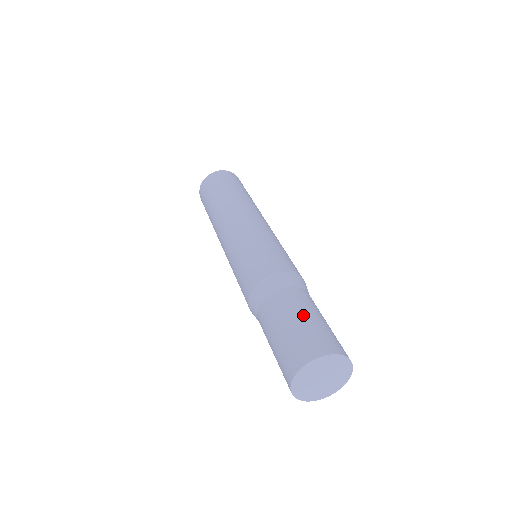
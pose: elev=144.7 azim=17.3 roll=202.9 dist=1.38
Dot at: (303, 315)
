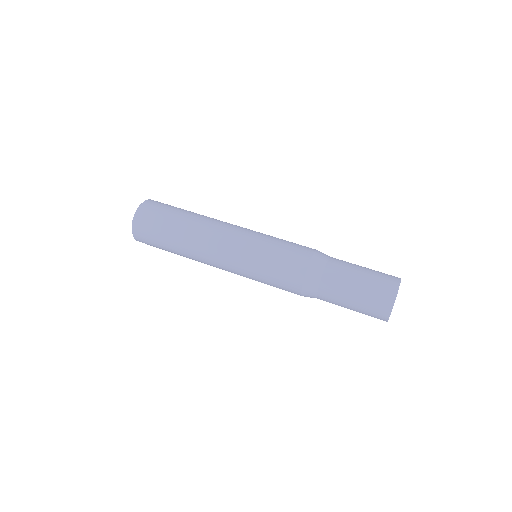
Dot at: occluded
